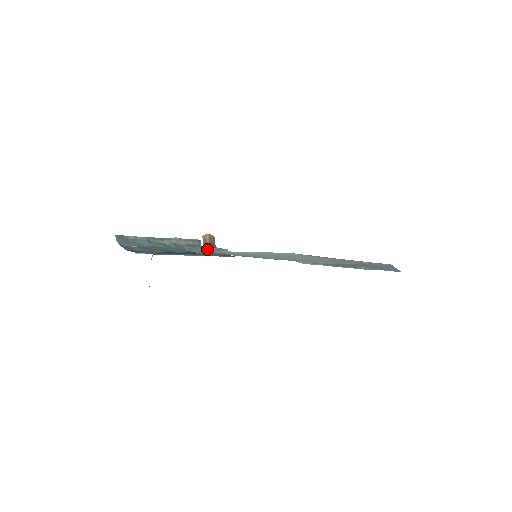
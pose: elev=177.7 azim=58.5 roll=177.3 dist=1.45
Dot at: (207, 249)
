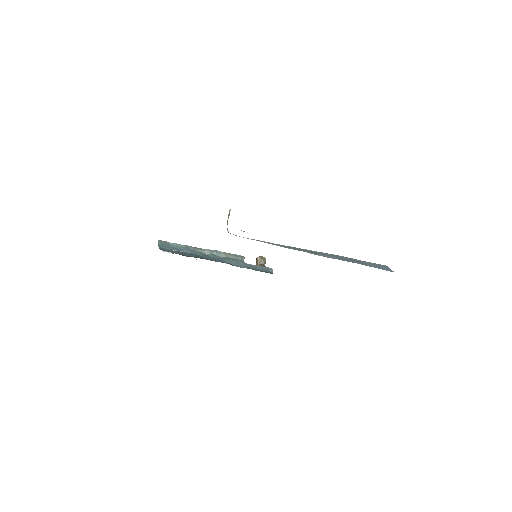
Dot at: (248, 264)
